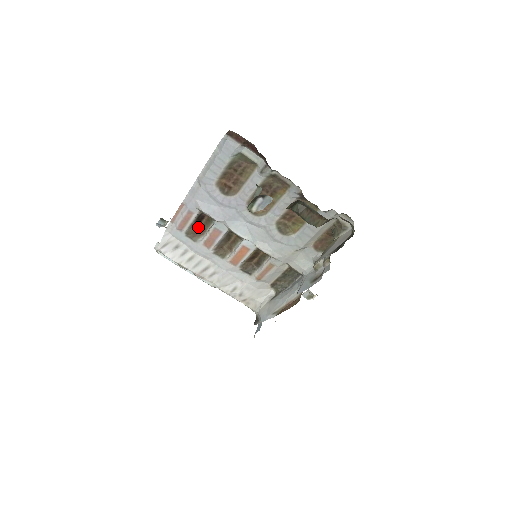
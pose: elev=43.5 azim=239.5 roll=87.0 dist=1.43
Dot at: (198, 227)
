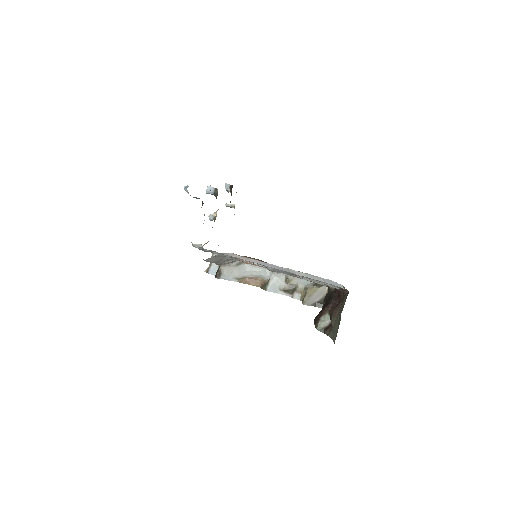
Dot at: occluded
